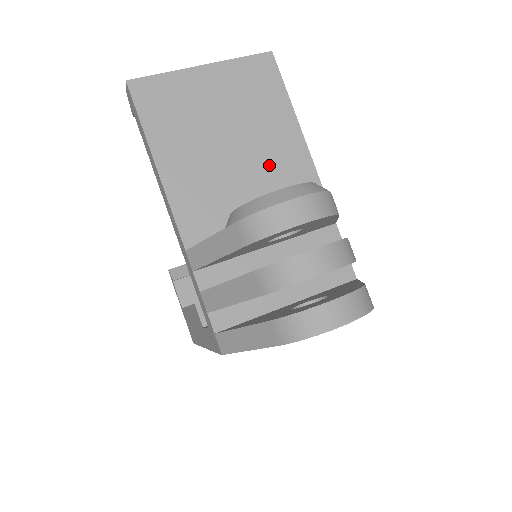
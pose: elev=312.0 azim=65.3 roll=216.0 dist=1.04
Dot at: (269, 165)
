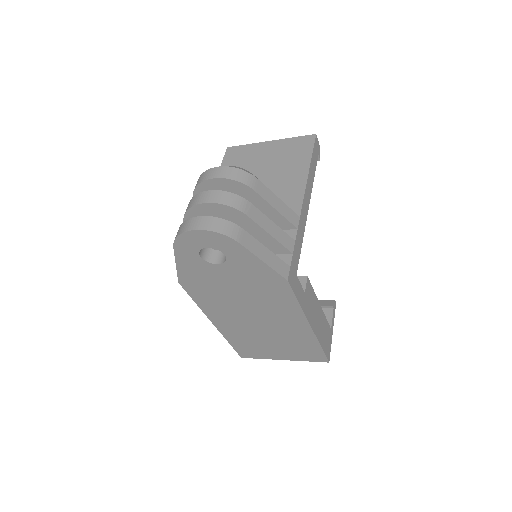
Dot at: (274, 190)
